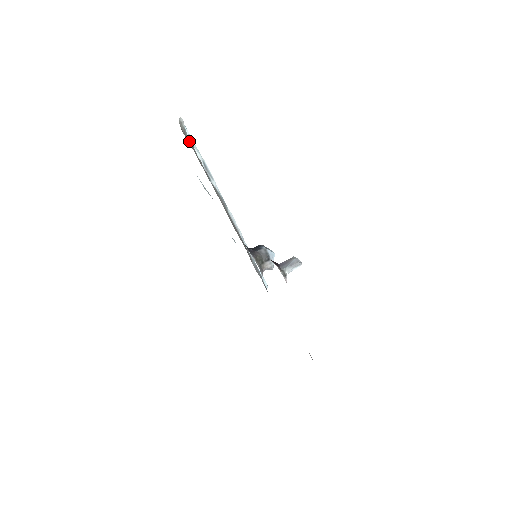
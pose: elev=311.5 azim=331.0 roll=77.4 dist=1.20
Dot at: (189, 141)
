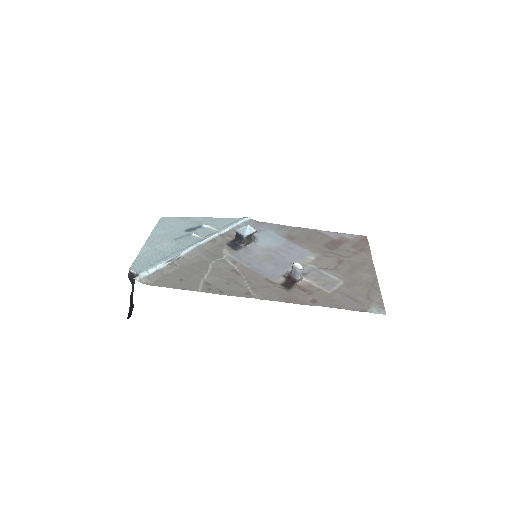
Dot at: (155, 276)
